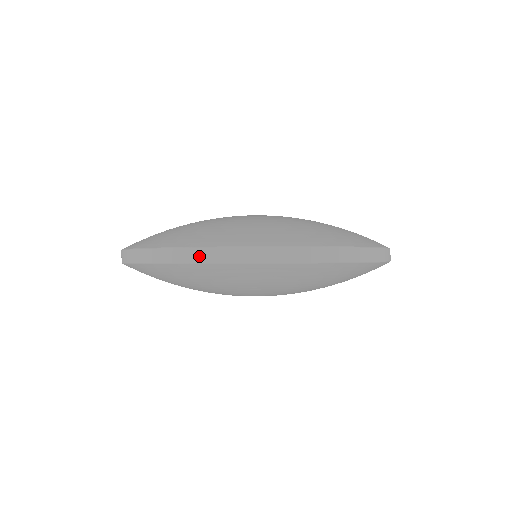
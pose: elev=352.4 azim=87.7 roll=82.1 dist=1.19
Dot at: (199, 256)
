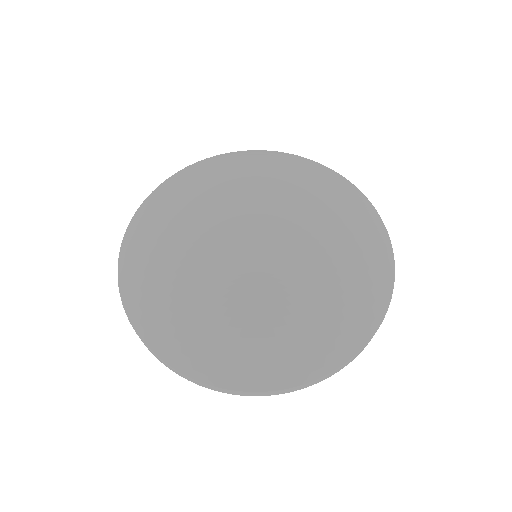
Dot at: (238, 394)
